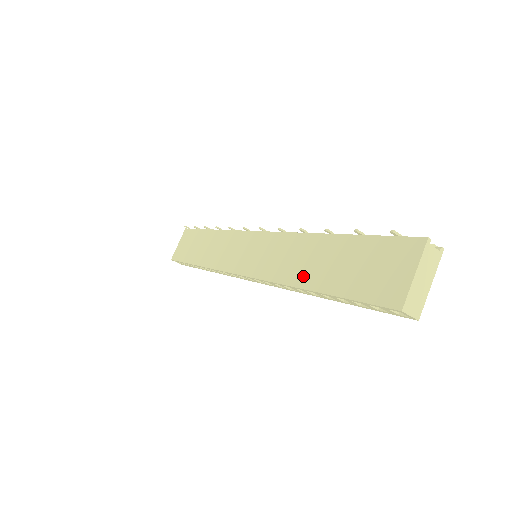
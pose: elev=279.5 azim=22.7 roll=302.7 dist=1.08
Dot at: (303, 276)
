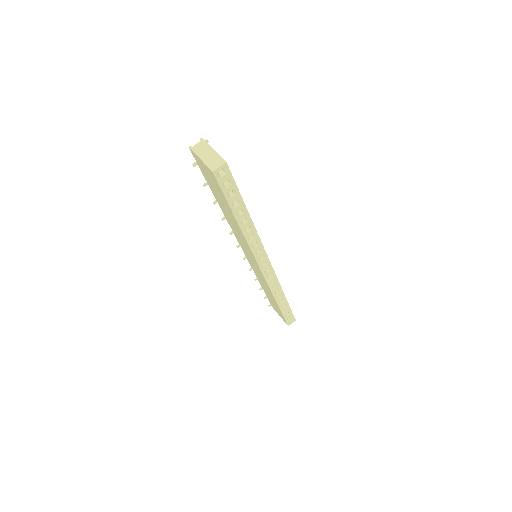
Dot at: (236, 226)
